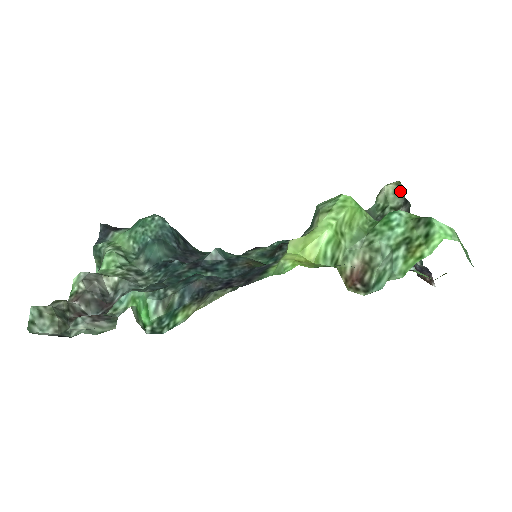
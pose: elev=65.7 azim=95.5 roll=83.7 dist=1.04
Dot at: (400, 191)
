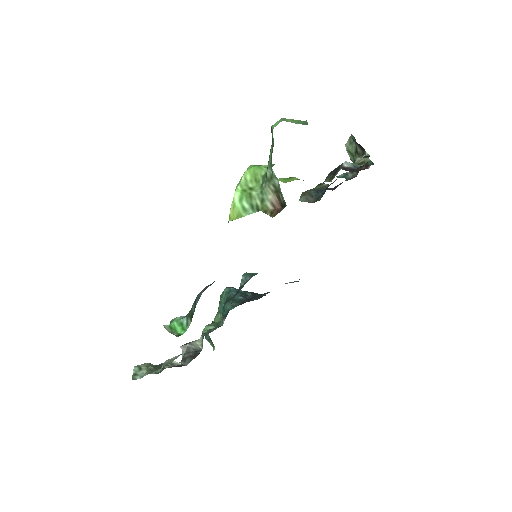
Dot at: occluded
